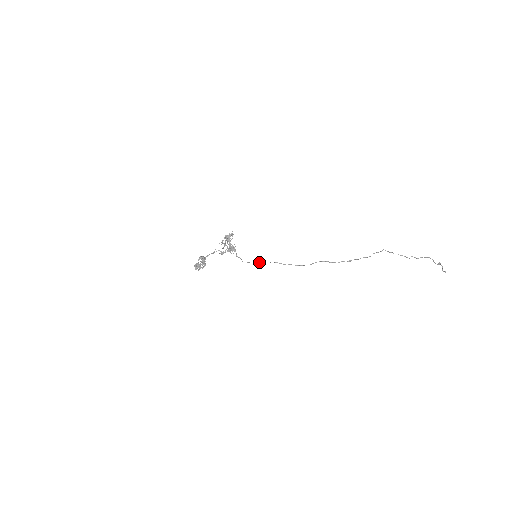
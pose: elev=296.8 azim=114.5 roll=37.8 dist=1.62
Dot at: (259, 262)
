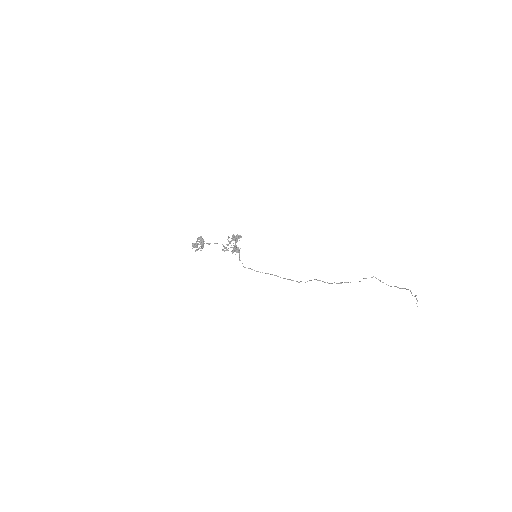
Dot at: occluded
